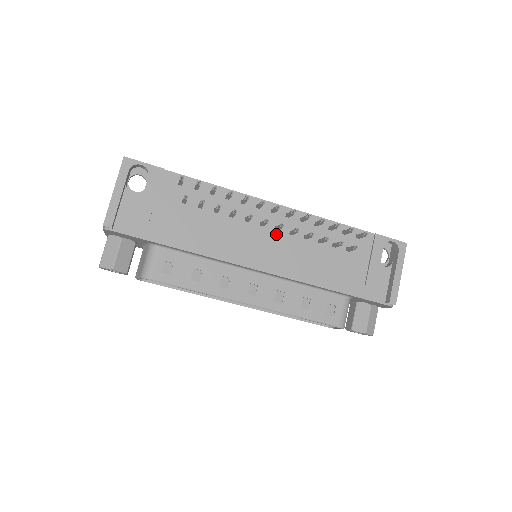
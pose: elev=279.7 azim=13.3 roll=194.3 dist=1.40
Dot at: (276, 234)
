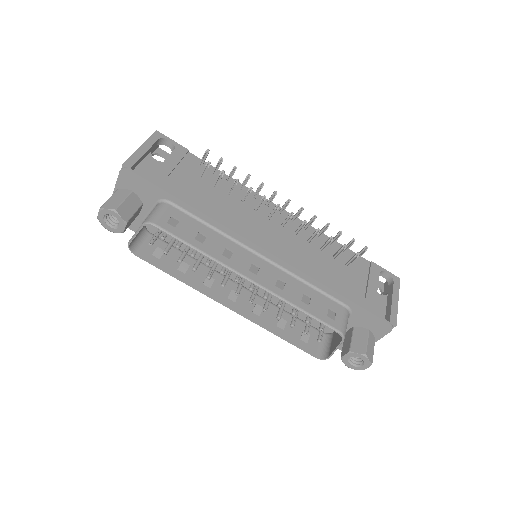
Dot at: (282, 230)
